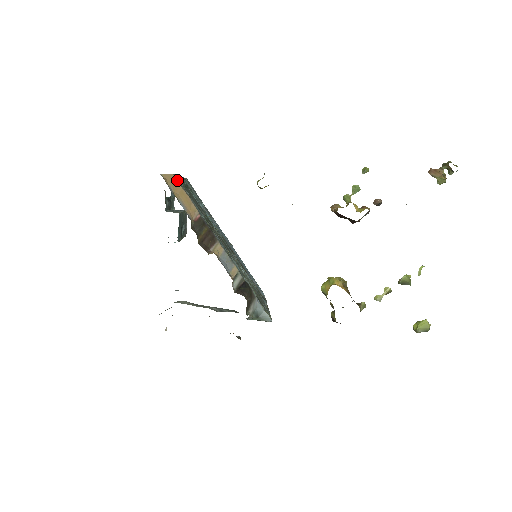
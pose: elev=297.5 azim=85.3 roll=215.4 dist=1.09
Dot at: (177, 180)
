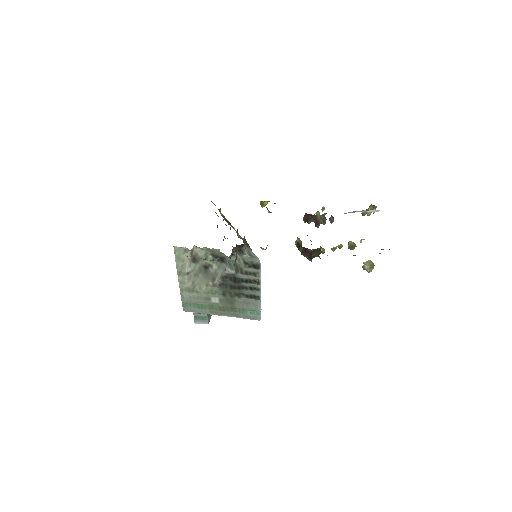
Dot at: occluded
